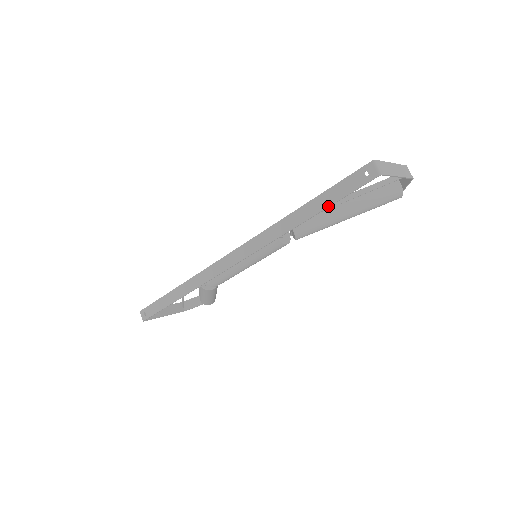
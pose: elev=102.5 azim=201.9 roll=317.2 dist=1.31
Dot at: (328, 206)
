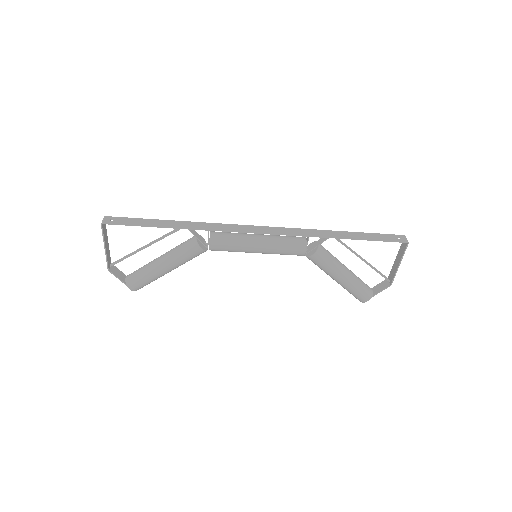
Dot at: (366, 239)
